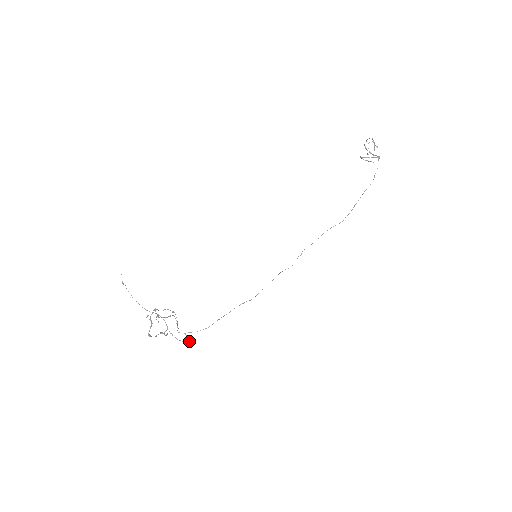
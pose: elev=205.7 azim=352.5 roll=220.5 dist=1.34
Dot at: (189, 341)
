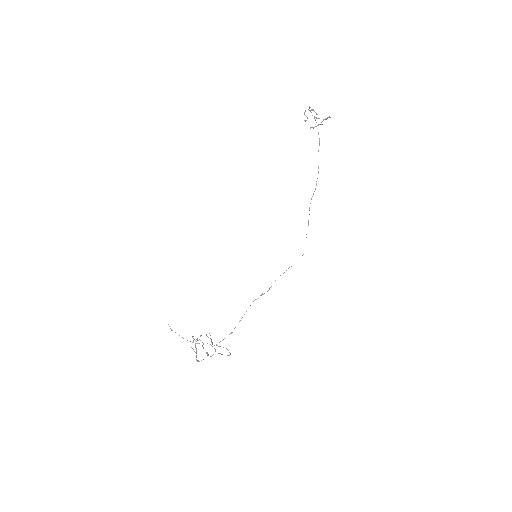
Dot at: (229, 352)
